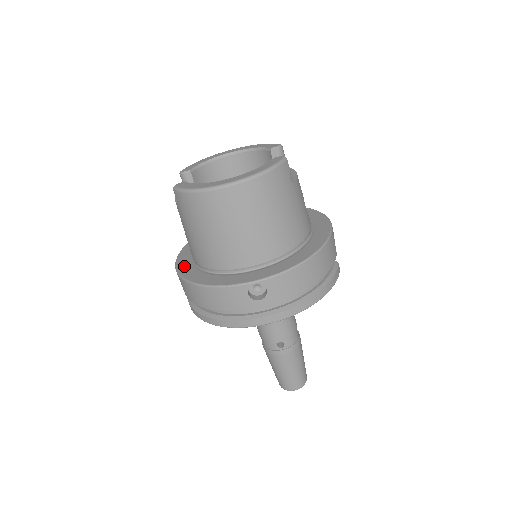
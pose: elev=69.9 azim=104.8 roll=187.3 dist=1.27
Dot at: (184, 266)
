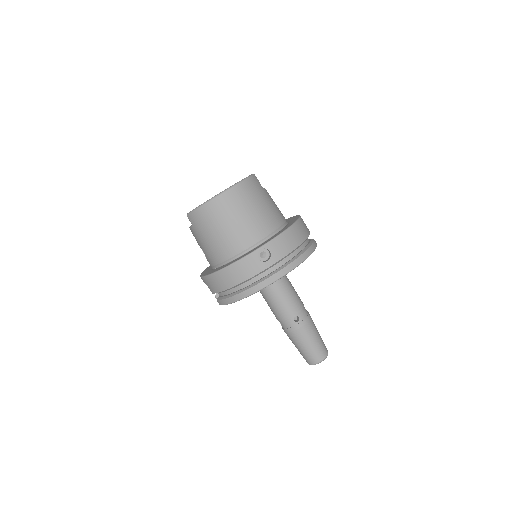
Dot at: occluded
